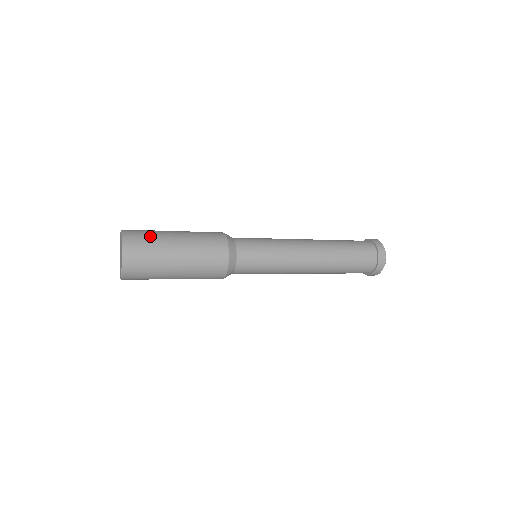
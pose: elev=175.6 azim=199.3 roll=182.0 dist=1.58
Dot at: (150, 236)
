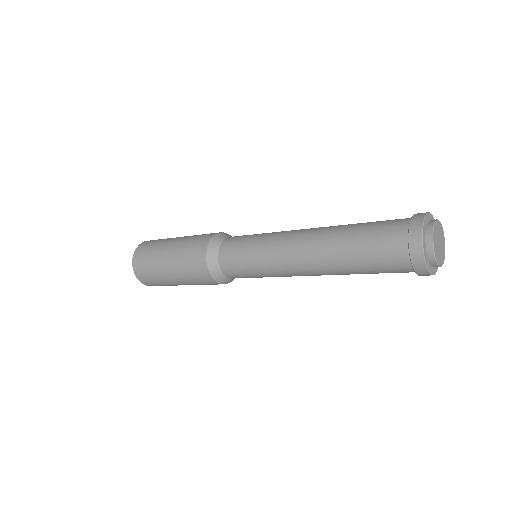
Dot at: (150, 254)
